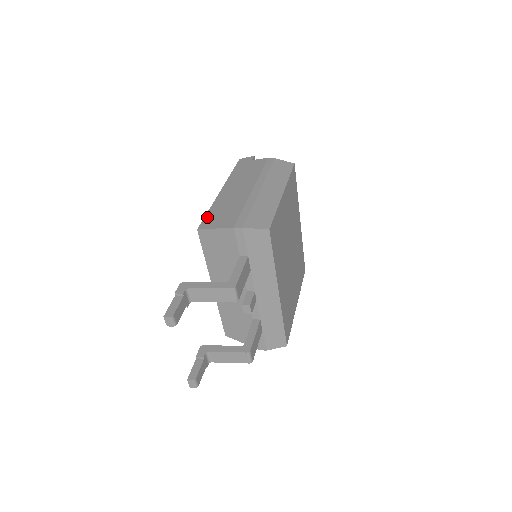
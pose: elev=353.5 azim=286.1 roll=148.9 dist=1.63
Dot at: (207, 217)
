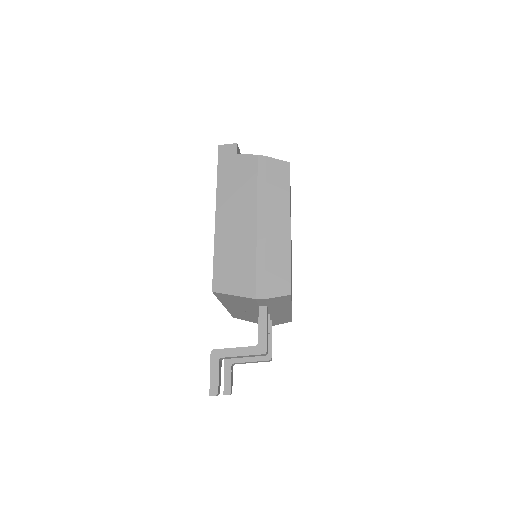
Dot at: (216, 270)
